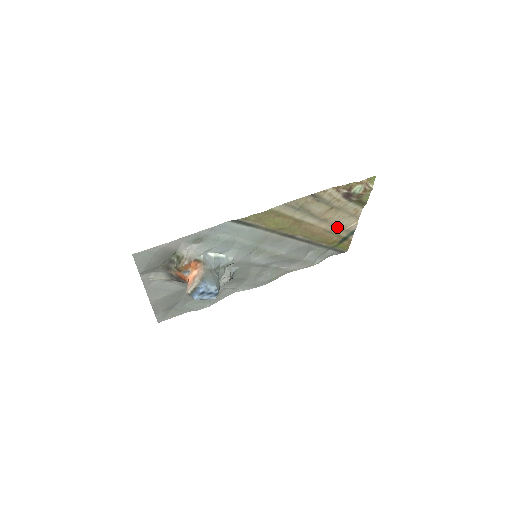
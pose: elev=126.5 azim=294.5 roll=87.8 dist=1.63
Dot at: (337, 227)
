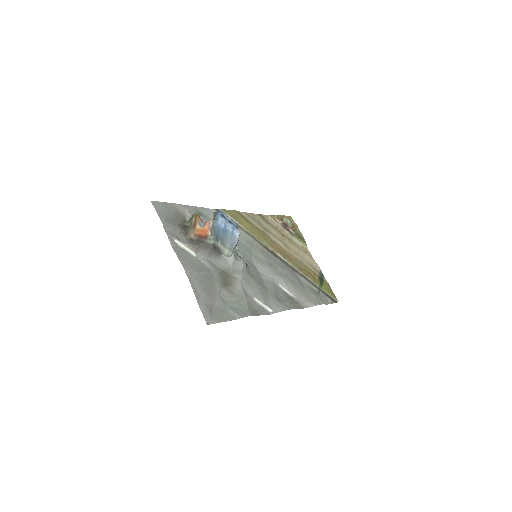
Dot at: (303, 260)
